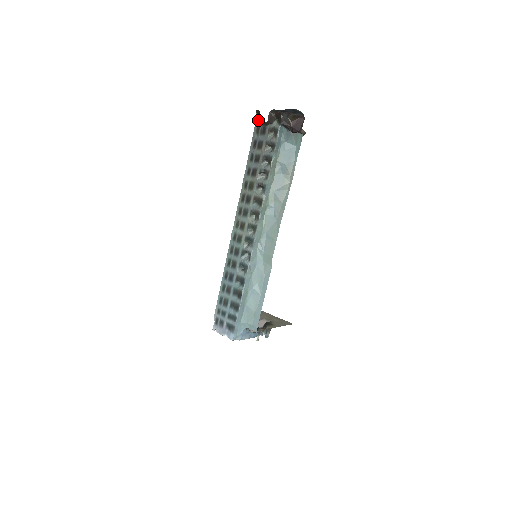
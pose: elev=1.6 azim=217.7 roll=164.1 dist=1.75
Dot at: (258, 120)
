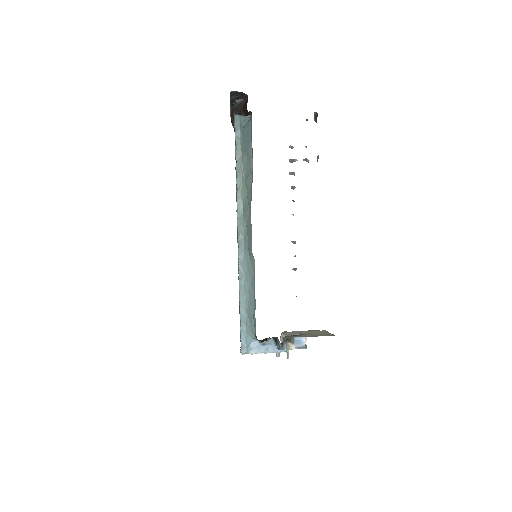
Dot at: occluded
